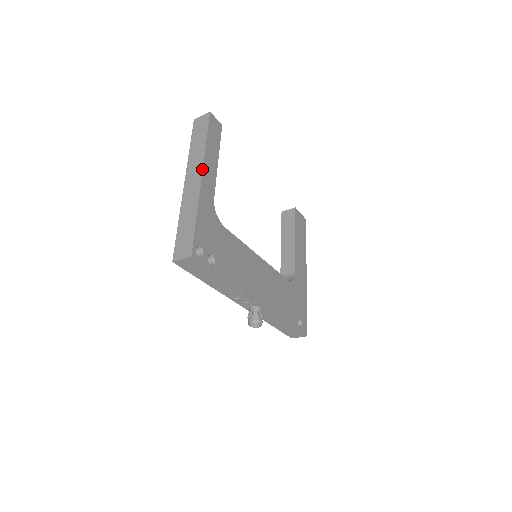
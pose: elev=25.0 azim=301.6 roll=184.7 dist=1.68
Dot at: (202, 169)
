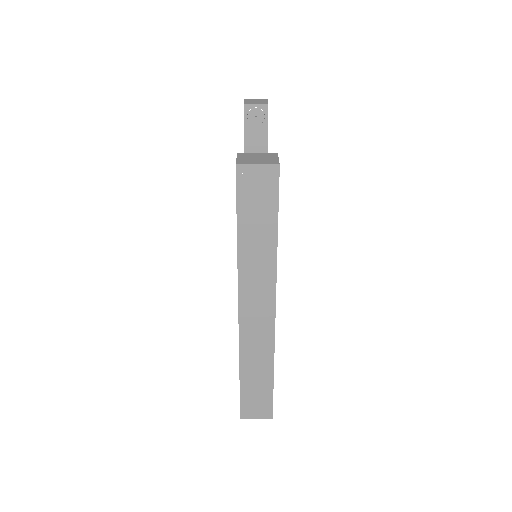
Dot at: (275, 298)
